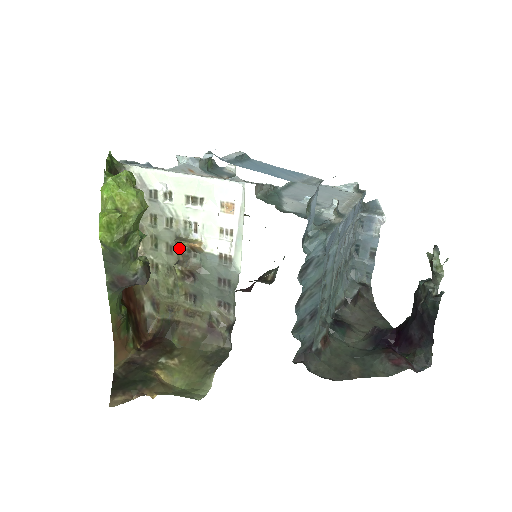
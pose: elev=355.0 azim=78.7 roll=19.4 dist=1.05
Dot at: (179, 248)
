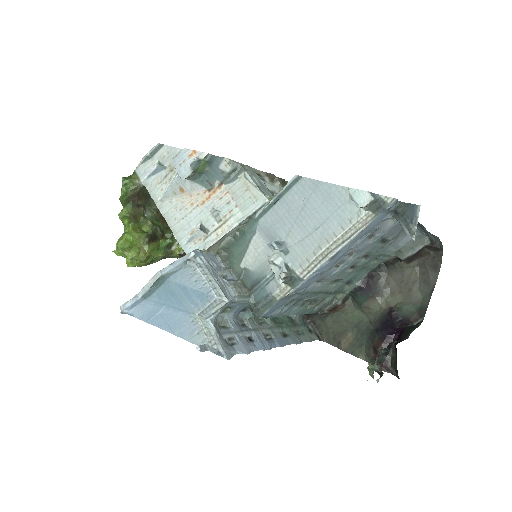
Dot at: occluded
